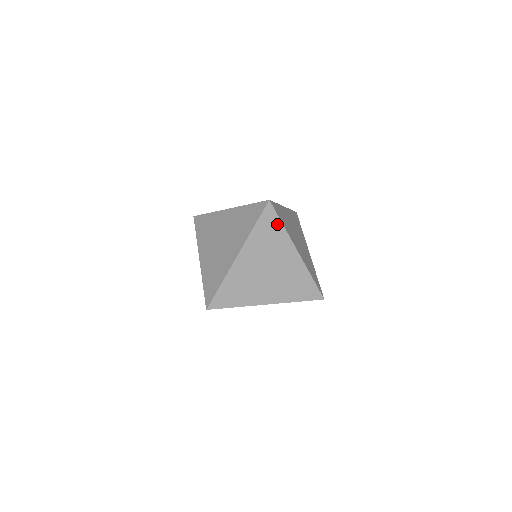
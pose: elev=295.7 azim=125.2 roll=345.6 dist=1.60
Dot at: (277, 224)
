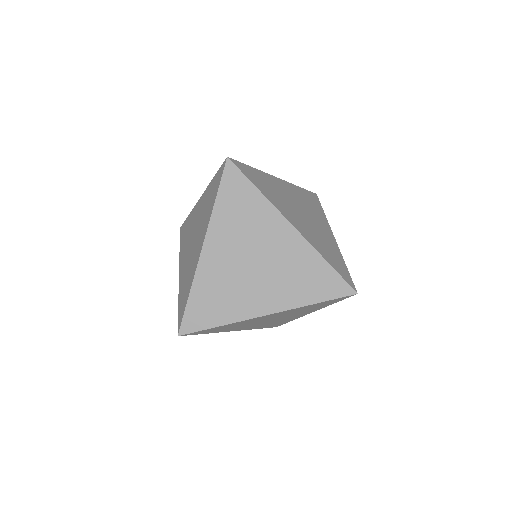
Dot at: (319, 207)
